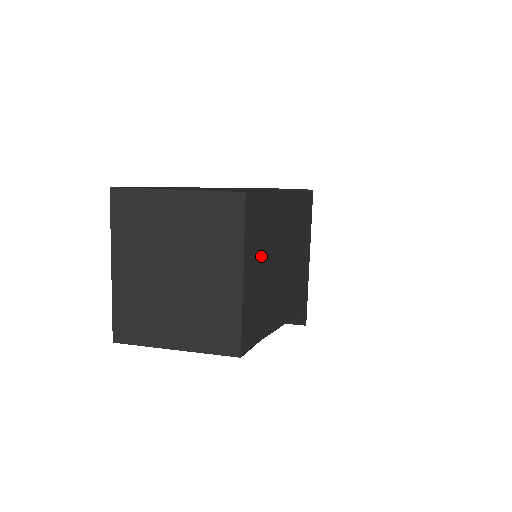
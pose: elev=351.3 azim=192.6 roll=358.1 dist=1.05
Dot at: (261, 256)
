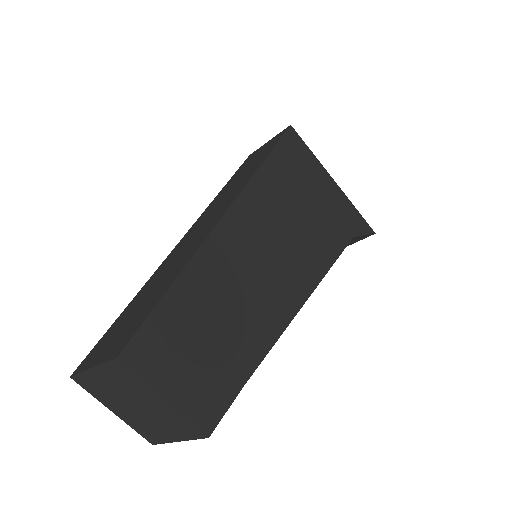
Dot at: (191, 344)
